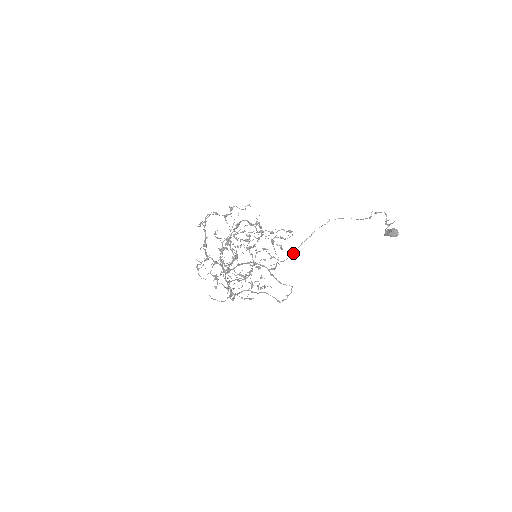
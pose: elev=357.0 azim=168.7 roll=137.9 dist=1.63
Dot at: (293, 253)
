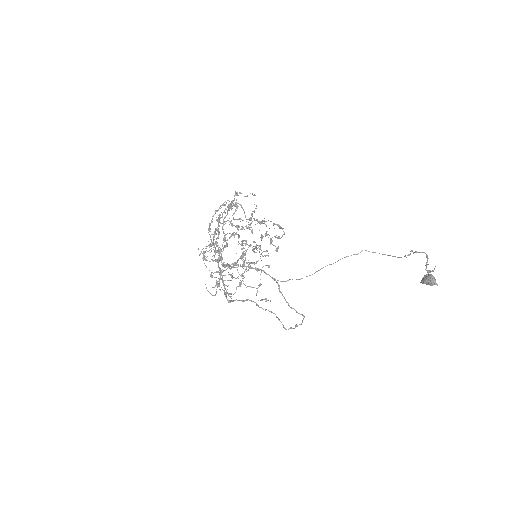
Dot at: (309, 275)
